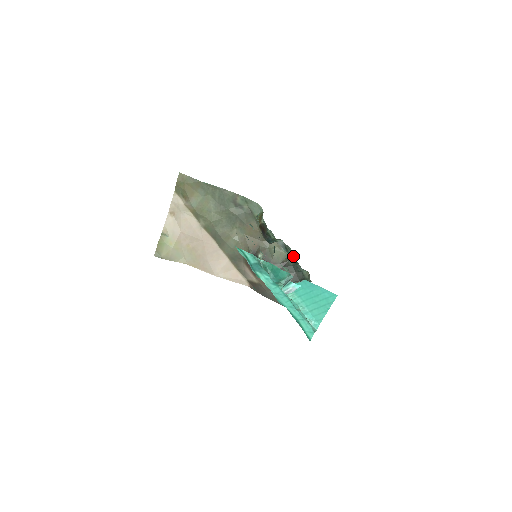
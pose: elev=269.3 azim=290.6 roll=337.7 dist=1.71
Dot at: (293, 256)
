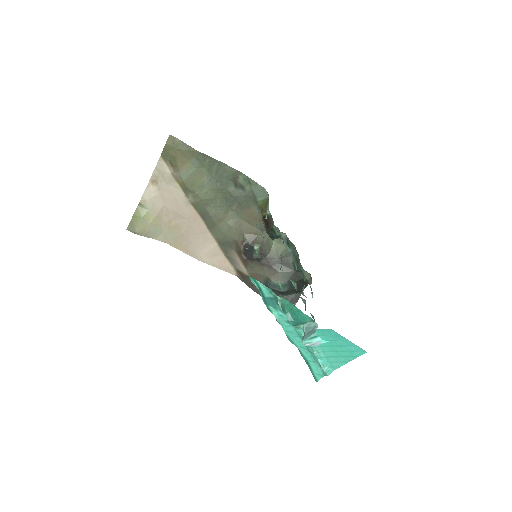
Dot at: (294, 252)
